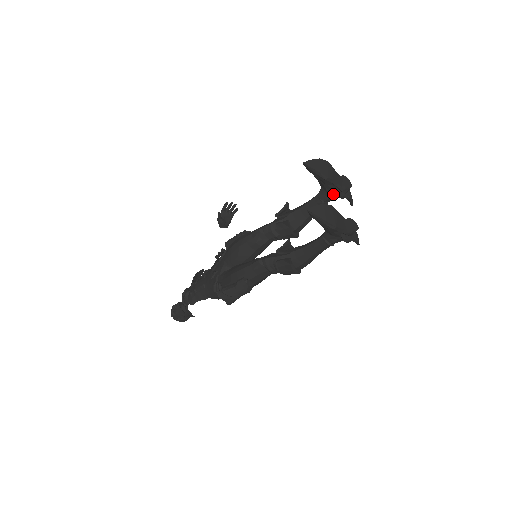
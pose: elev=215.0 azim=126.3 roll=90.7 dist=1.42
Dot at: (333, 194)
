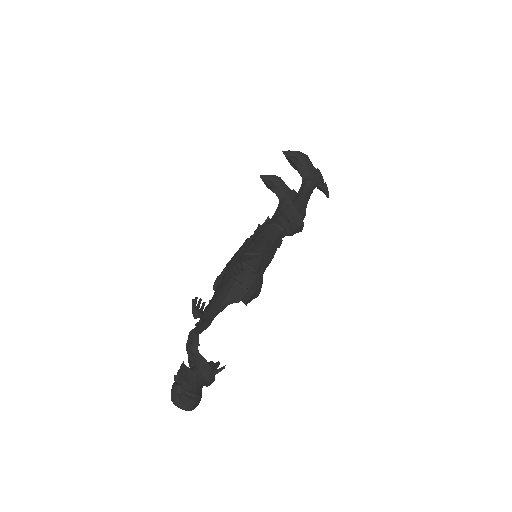
Dot at: occluded
